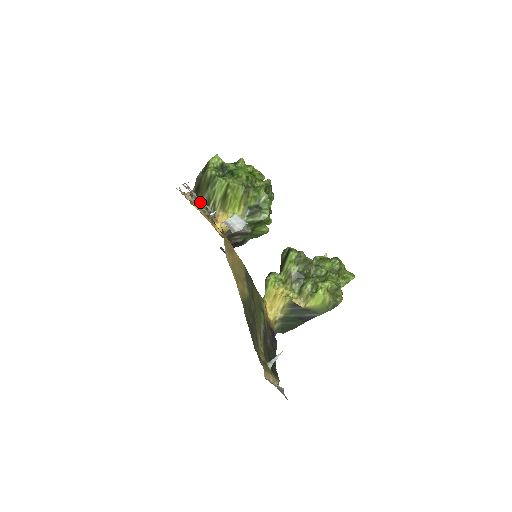
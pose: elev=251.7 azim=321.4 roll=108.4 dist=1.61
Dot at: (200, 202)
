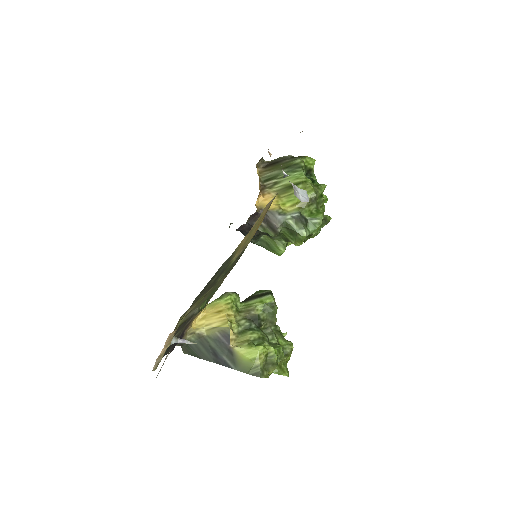
Dot at: (265, 172)
